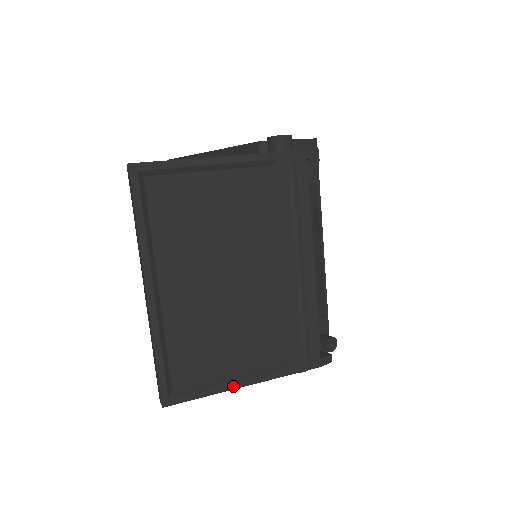
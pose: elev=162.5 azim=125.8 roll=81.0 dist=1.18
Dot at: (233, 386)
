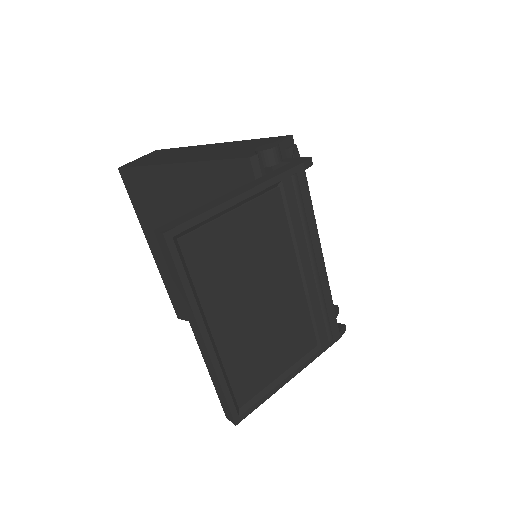
Dot at: (283, 383)
